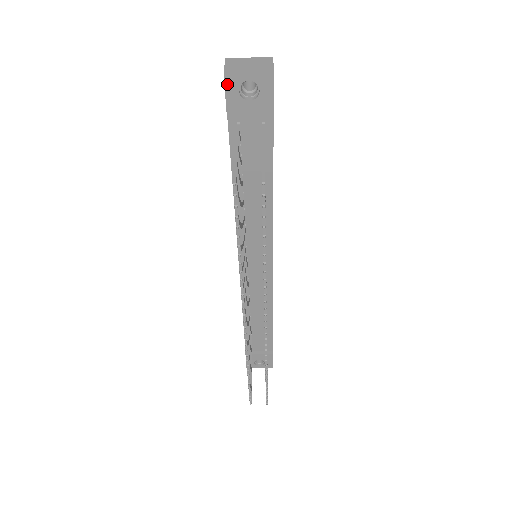
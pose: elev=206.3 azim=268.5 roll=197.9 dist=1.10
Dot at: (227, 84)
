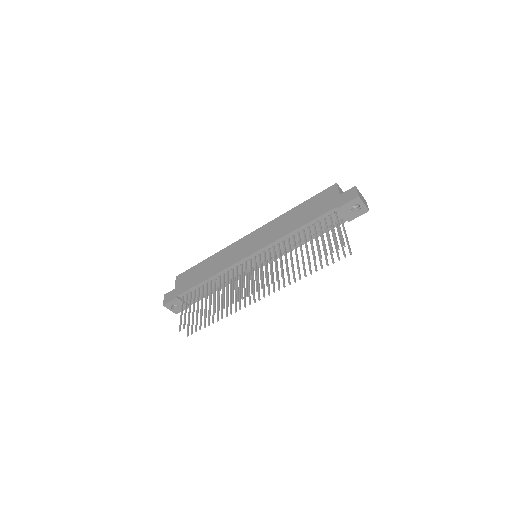
Dot at: (354, 200)
